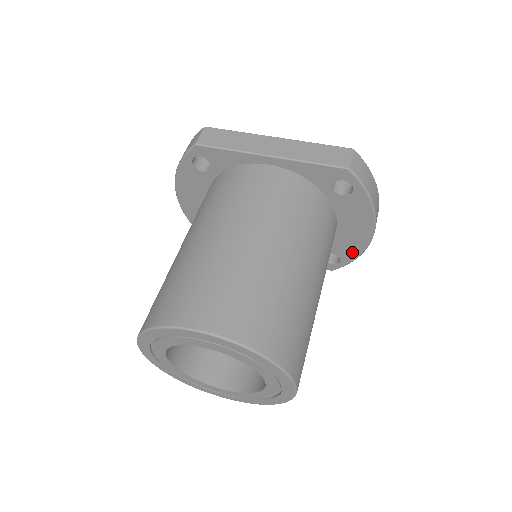
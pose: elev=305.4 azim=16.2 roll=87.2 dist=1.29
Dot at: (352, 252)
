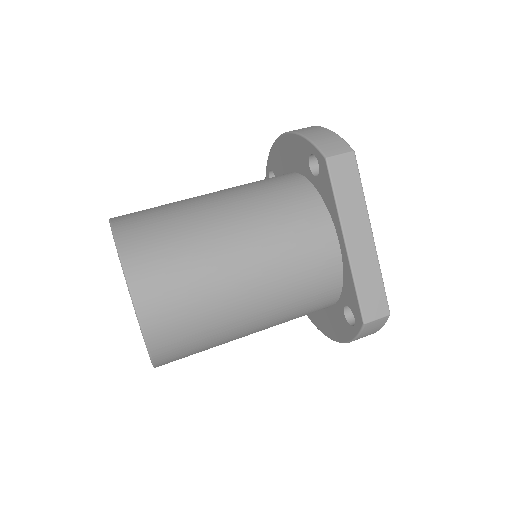
Dot at: (313, 317)
